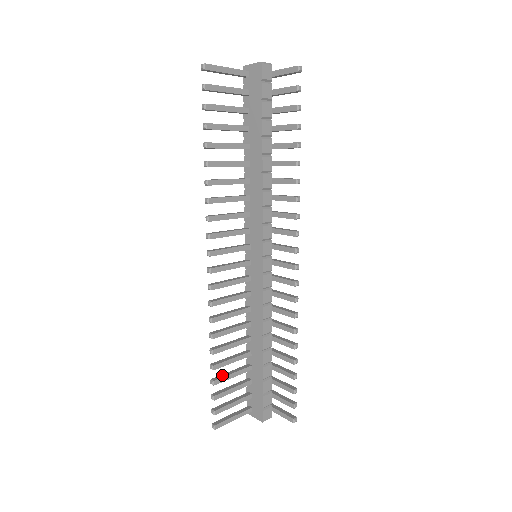
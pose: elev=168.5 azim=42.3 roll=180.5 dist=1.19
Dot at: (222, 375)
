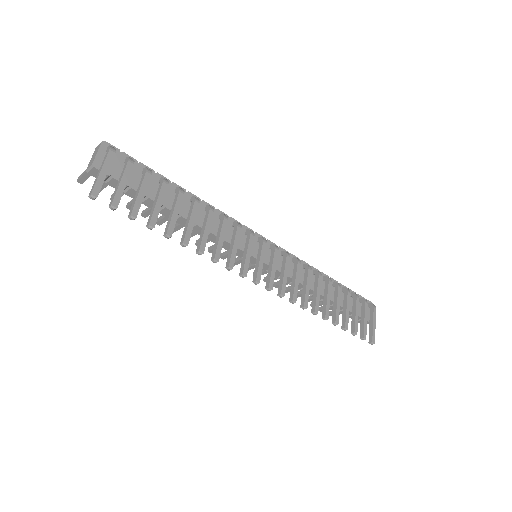
Dot at: (309, 297)
